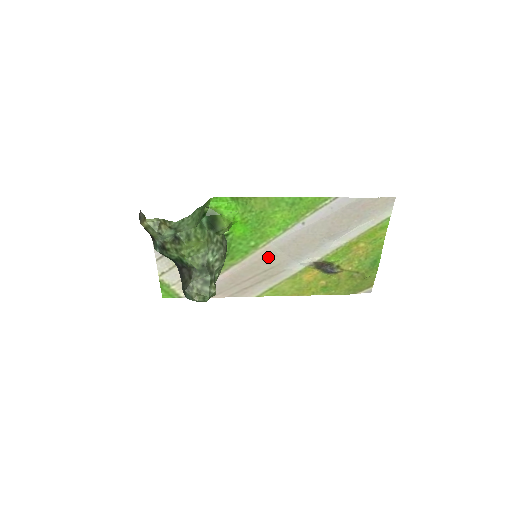
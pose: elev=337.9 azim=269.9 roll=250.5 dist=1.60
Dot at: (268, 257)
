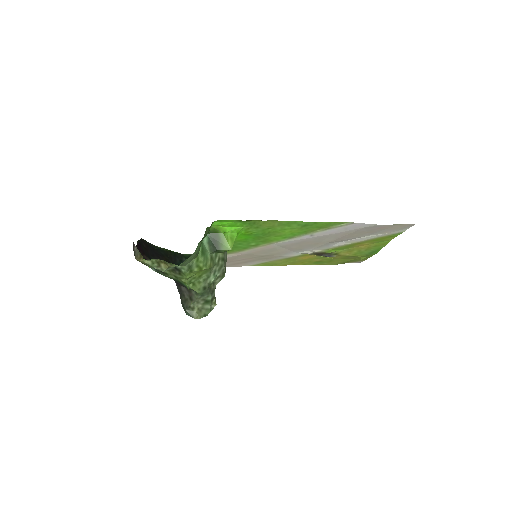
Dot at: (267, 250)
